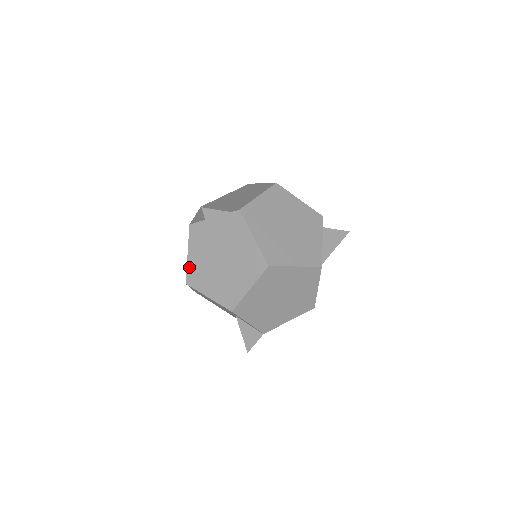
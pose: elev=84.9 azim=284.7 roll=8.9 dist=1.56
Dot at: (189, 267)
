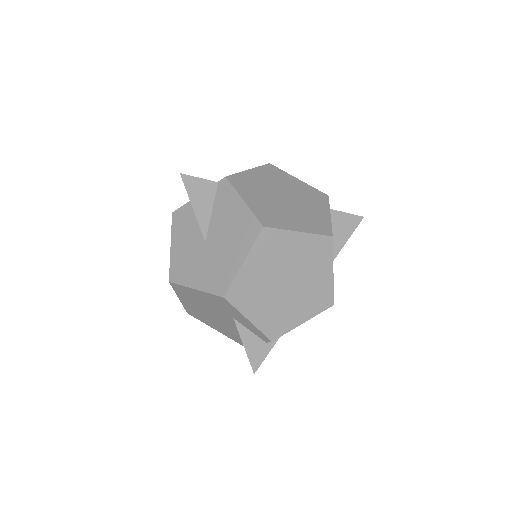
Dot at: (172, 260)
